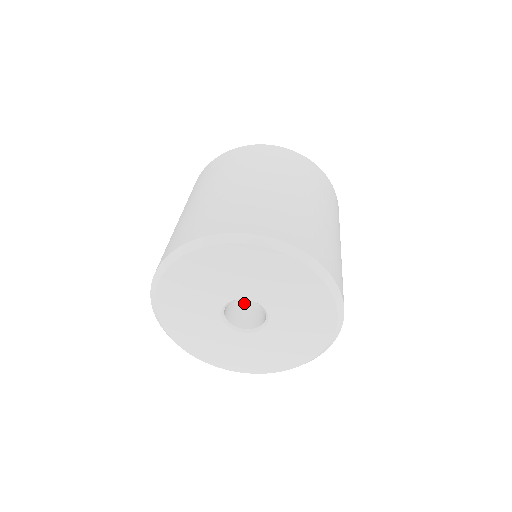
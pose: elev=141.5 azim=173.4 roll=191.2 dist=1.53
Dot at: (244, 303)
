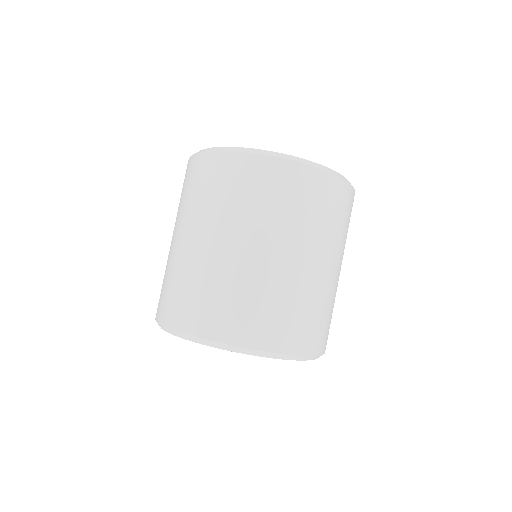
Dot at: occluded
